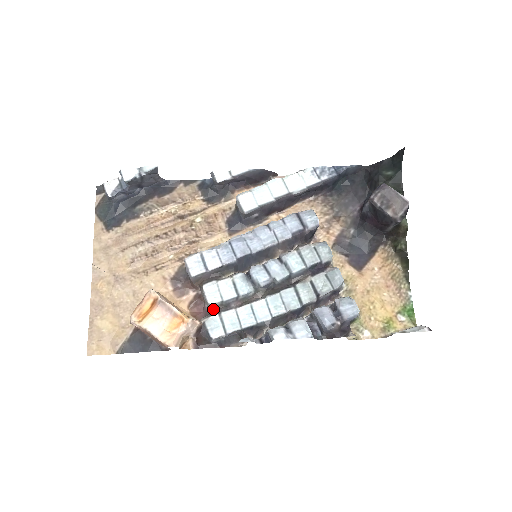
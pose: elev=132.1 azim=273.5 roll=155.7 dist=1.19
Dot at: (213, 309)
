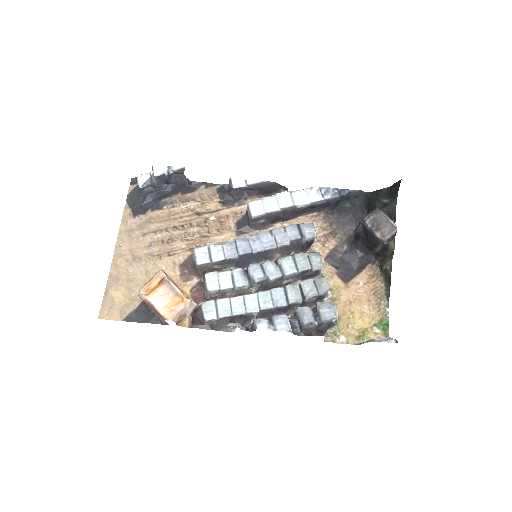
Dot at: (211, 295)
